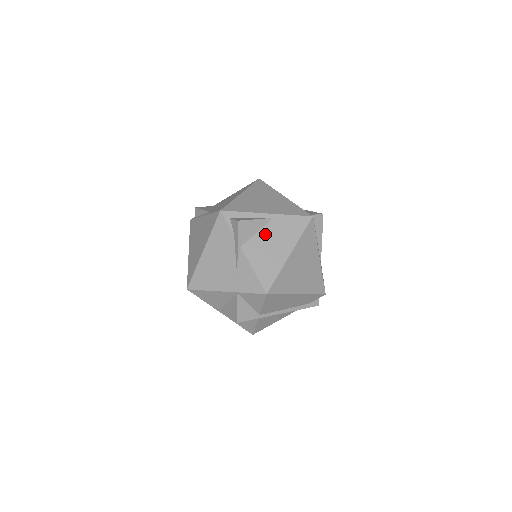
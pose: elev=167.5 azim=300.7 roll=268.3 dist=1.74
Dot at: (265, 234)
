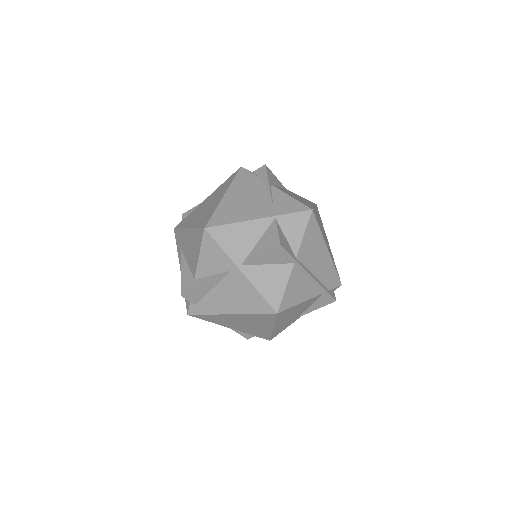
Dot at: occluded
